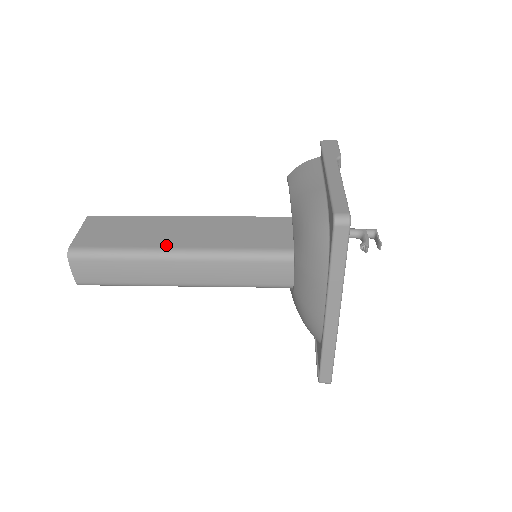
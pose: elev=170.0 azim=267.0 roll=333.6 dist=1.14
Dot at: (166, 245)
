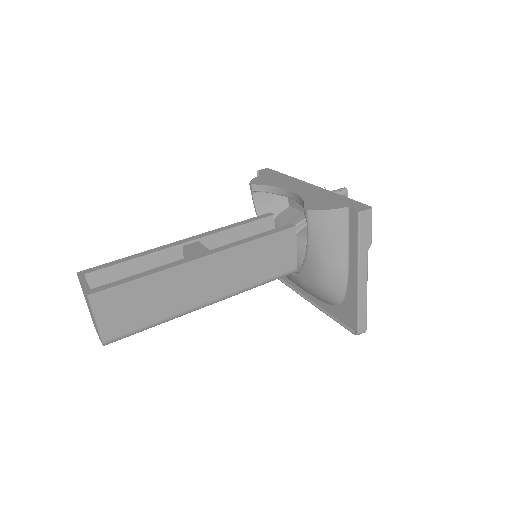
Dot at: (196, 304)
